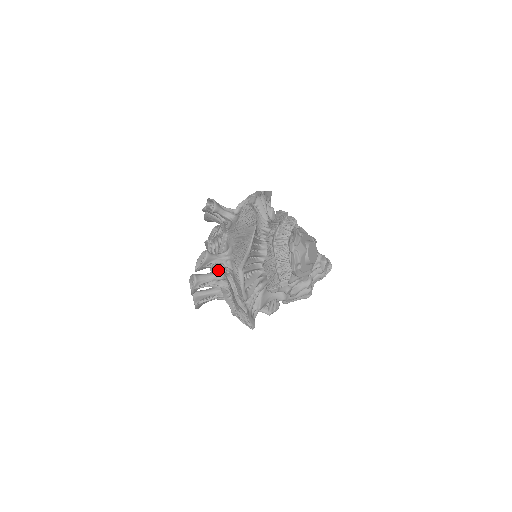
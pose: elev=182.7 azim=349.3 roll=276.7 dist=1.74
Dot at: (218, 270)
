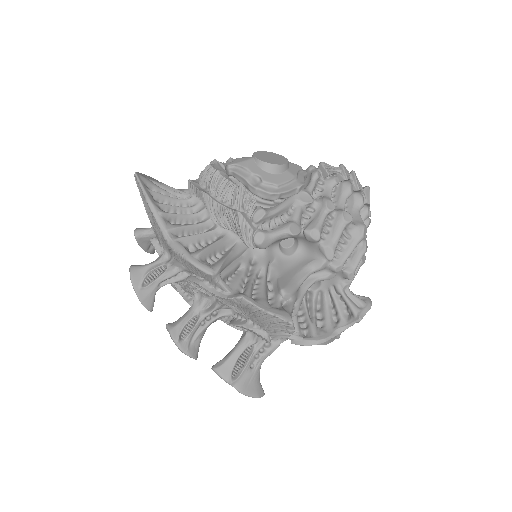
Dot at: (197, 297)
